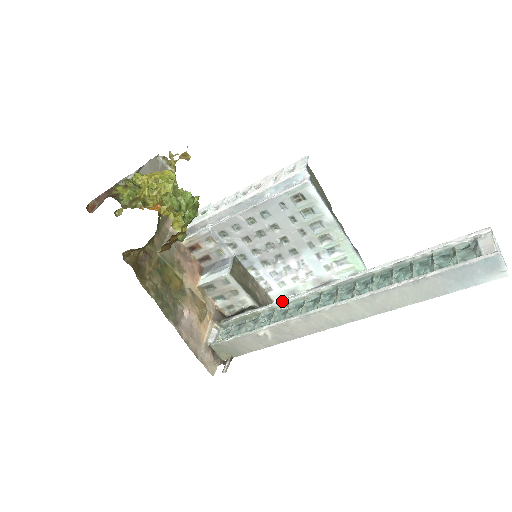
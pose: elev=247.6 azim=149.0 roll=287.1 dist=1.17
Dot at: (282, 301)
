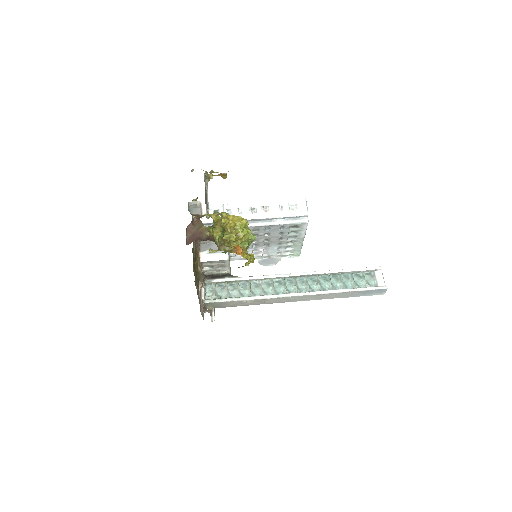
Dot at: (256, 278)
